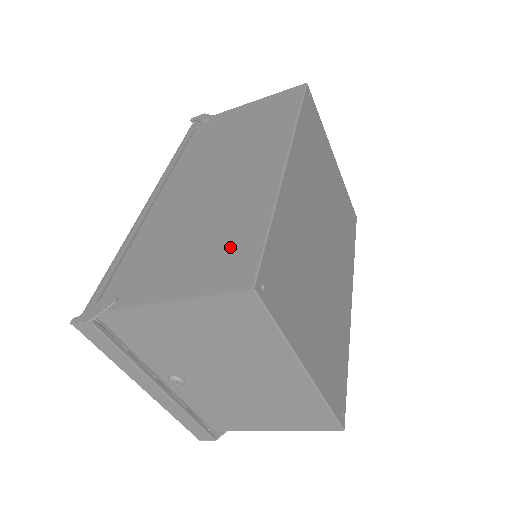
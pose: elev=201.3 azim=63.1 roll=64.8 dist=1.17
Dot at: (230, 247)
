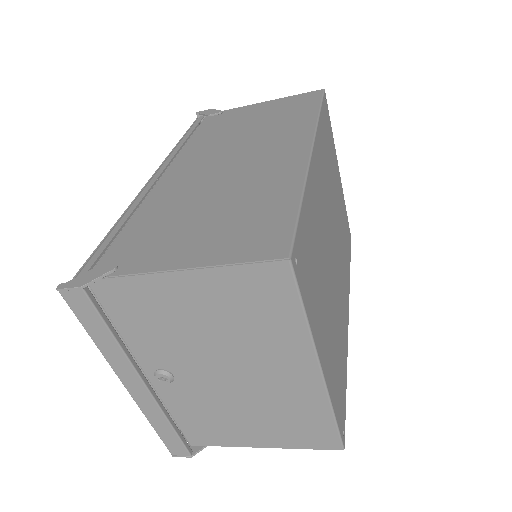
Dot at: (256, 220)
